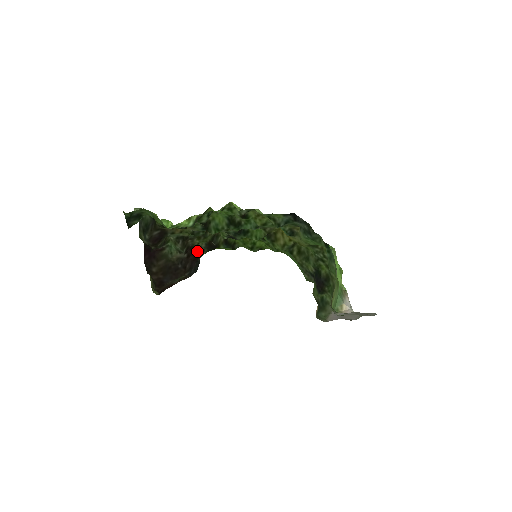
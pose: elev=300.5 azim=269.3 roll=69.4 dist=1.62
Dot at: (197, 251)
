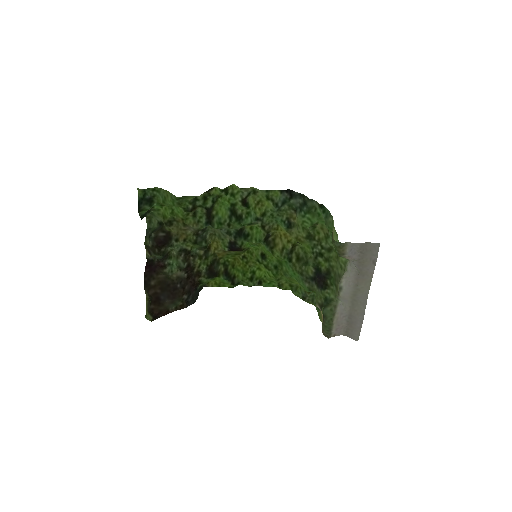
Dot at: (197, 275)
